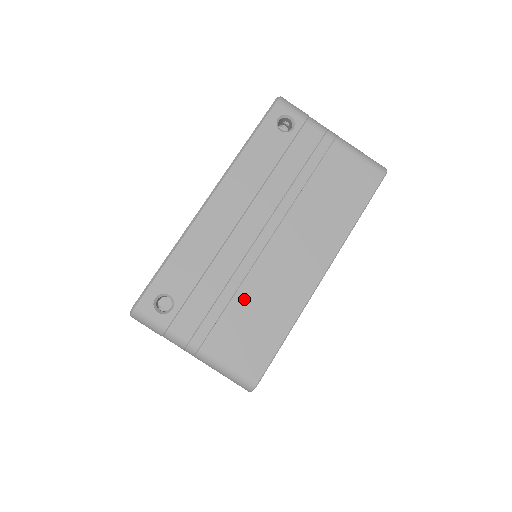
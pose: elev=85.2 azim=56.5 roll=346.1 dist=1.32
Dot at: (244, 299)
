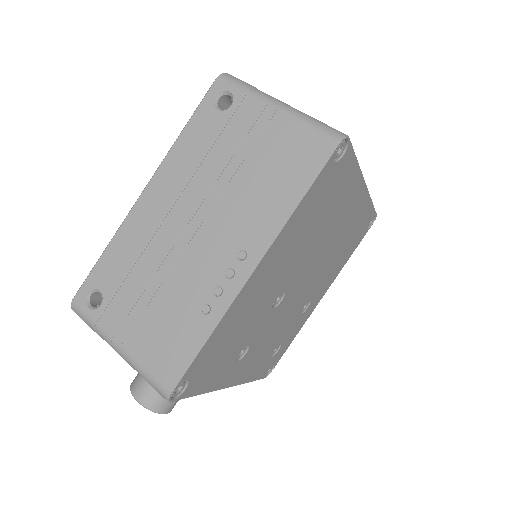
Dot at: occluded
